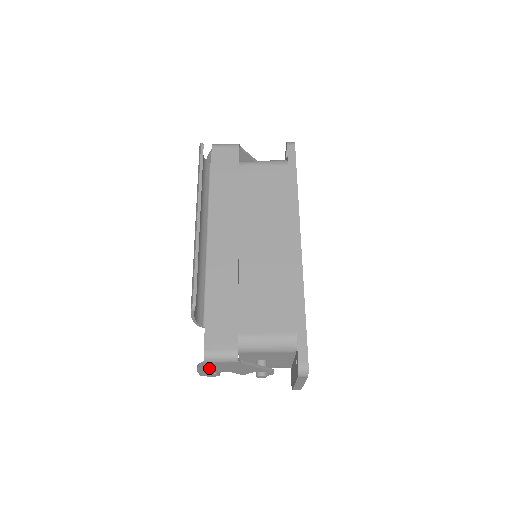
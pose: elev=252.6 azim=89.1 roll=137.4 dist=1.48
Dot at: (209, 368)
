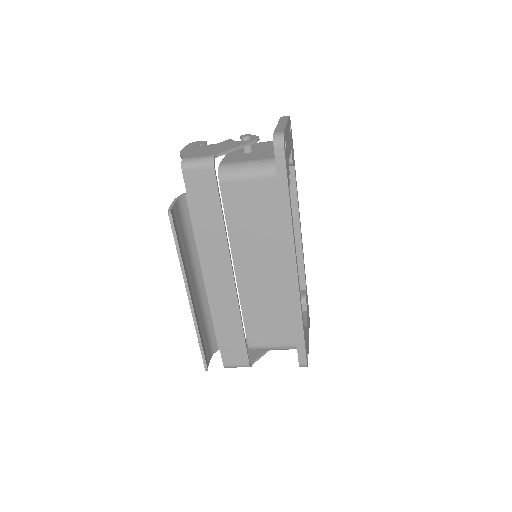
Dot at: occluded
